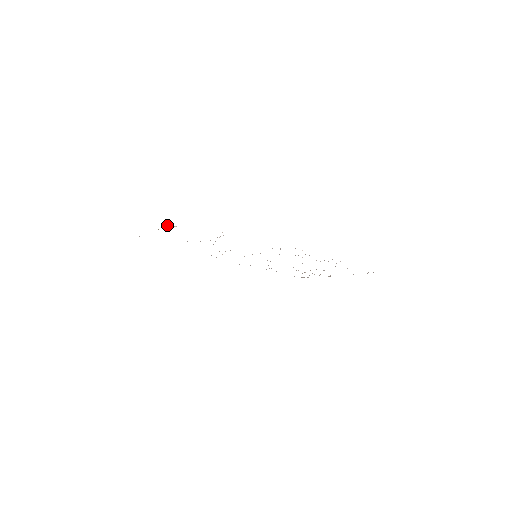
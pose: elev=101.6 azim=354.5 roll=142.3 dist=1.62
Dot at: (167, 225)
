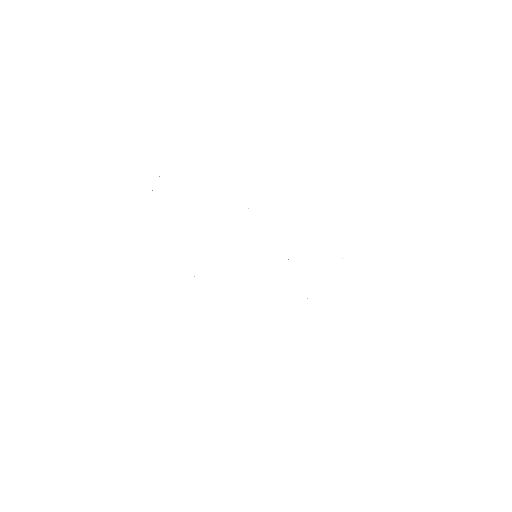
Dot at: occluded
